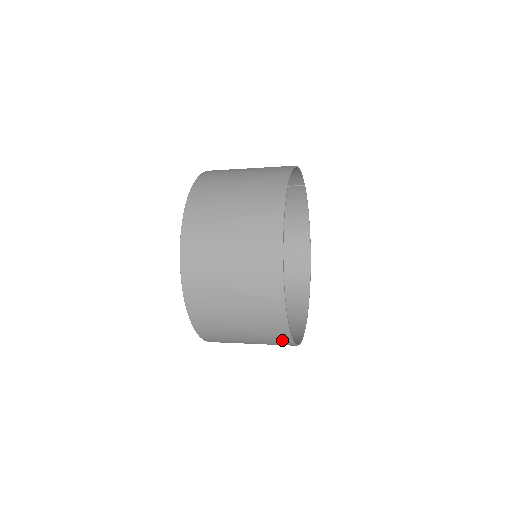
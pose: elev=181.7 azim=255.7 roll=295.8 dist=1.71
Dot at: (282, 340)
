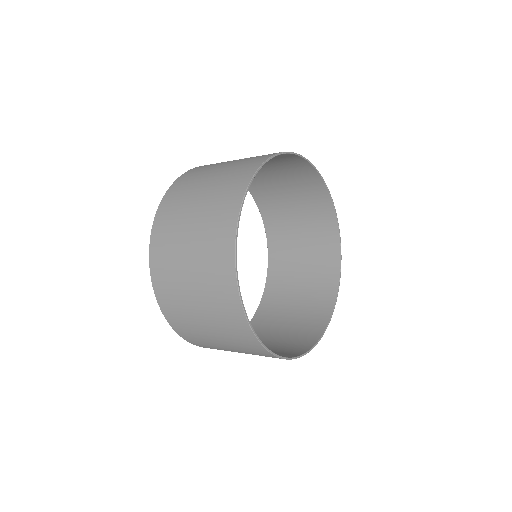
Dot at: (302, 348)
